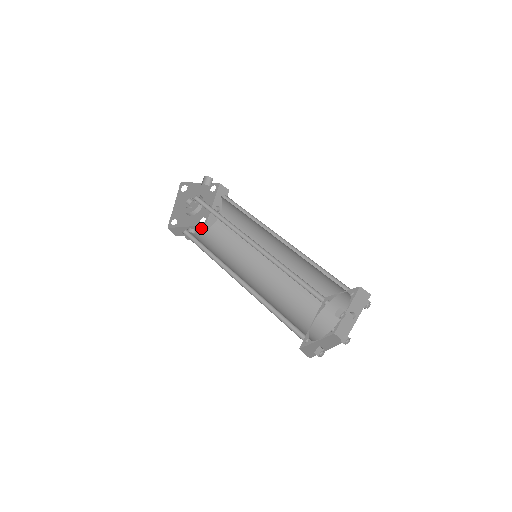
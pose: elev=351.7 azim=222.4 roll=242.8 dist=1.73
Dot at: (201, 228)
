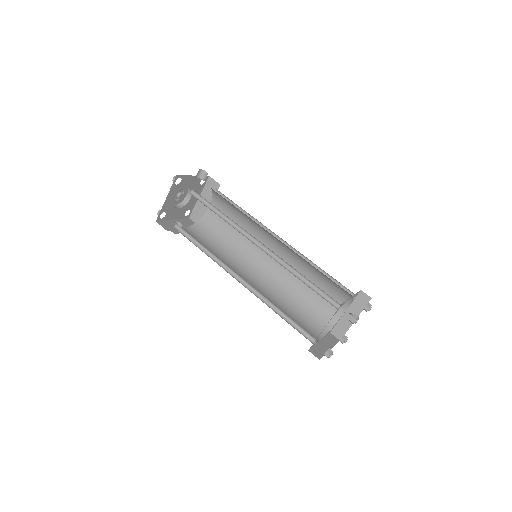
Dot at: (186, 221)
